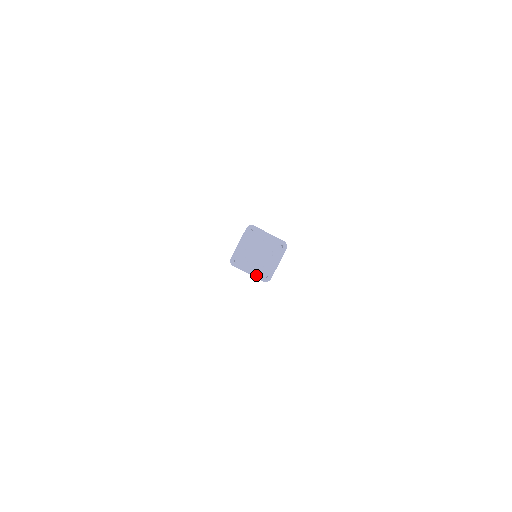
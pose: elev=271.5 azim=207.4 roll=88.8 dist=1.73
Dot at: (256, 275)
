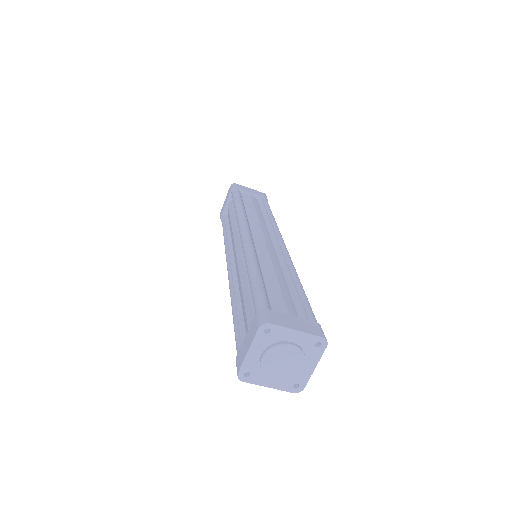
Dot at: (281, 387)
